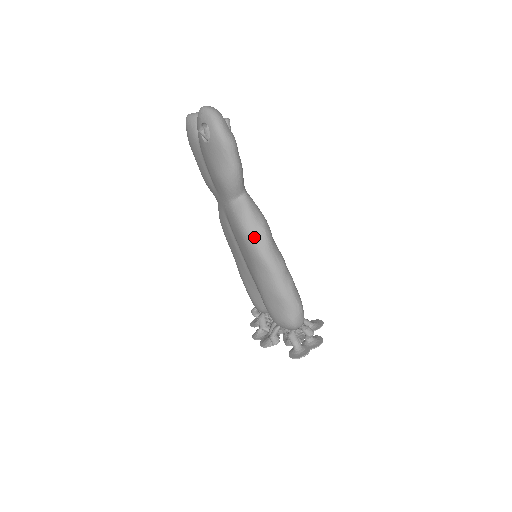
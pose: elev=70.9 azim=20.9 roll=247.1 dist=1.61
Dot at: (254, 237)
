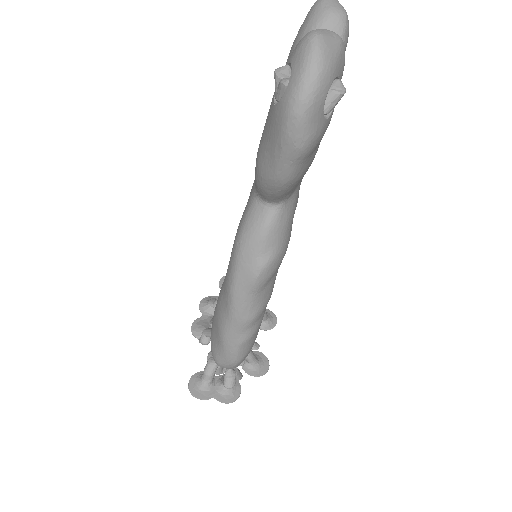
Dot at: (241, 266)
